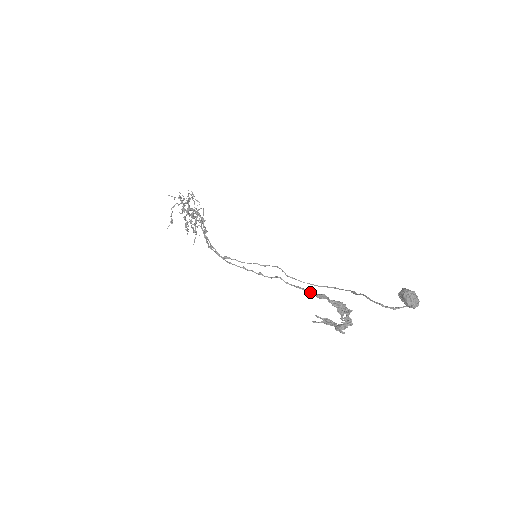
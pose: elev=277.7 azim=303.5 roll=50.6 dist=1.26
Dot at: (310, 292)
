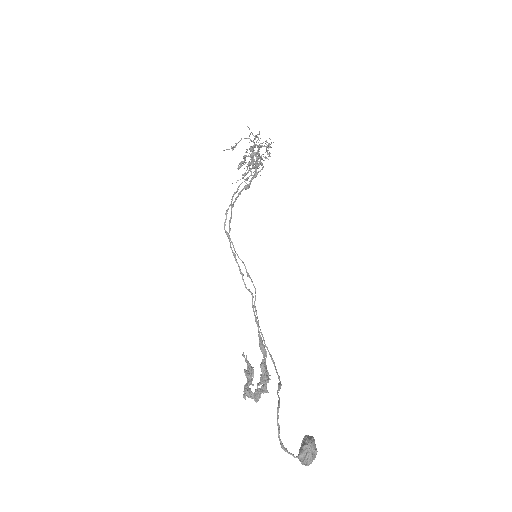
Dot at: (260, 335)
